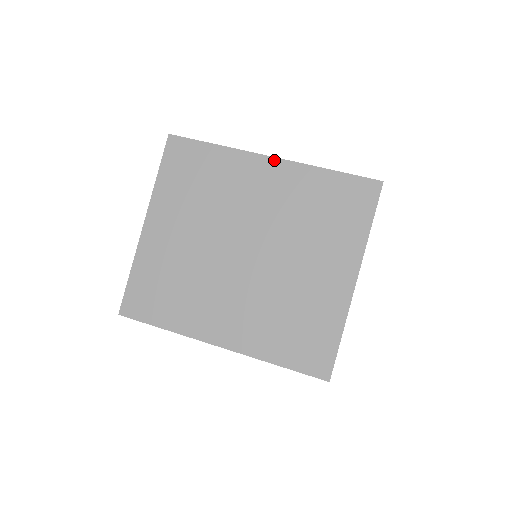
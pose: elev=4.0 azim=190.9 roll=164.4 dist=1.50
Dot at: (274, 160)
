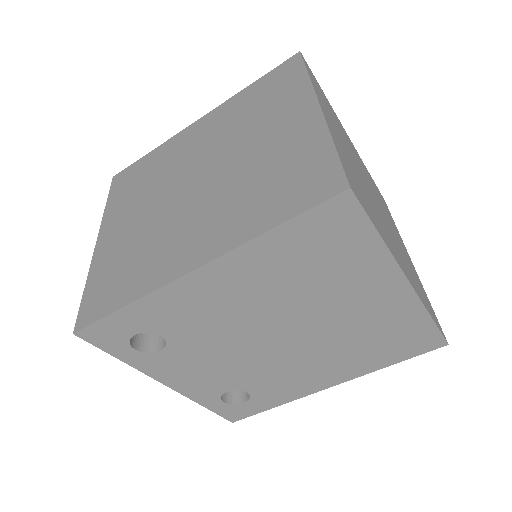
Dot at: (201, 119)
